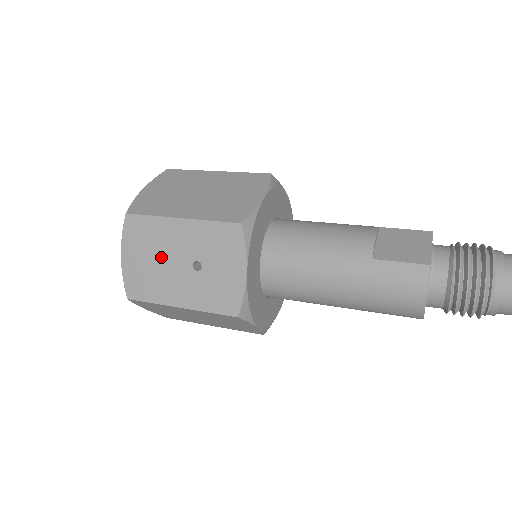
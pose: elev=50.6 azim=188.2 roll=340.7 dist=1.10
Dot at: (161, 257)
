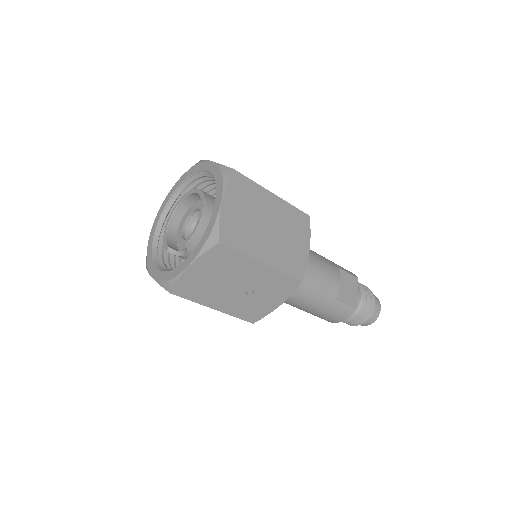
Dot at: (226, 279)
